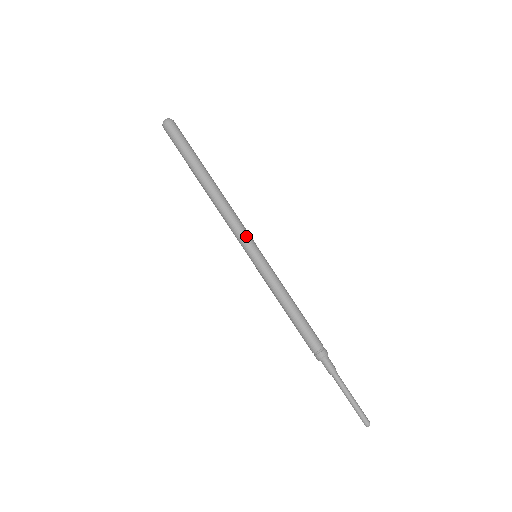
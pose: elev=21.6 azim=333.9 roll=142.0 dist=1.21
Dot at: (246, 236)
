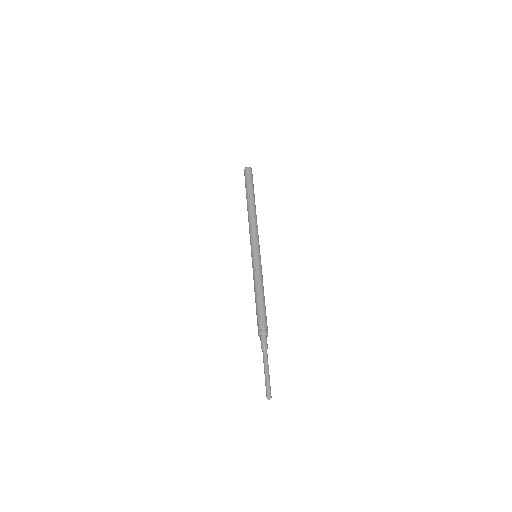
Dot at: (255, 241)
